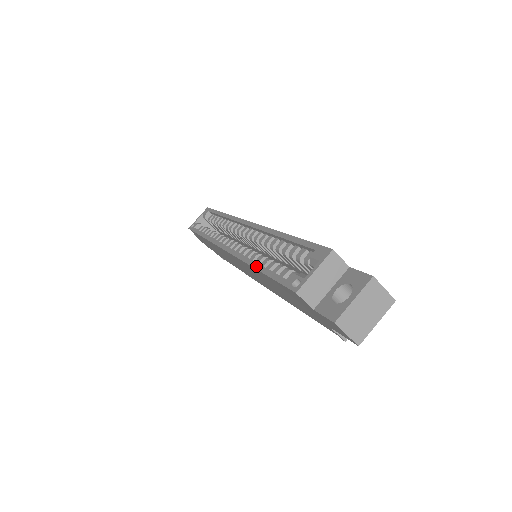
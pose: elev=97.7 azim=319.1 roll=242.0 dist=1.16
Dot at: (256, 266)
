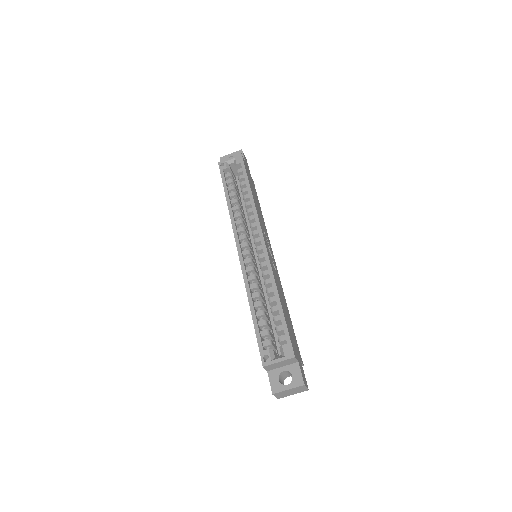
Dot at: (251, 306)
